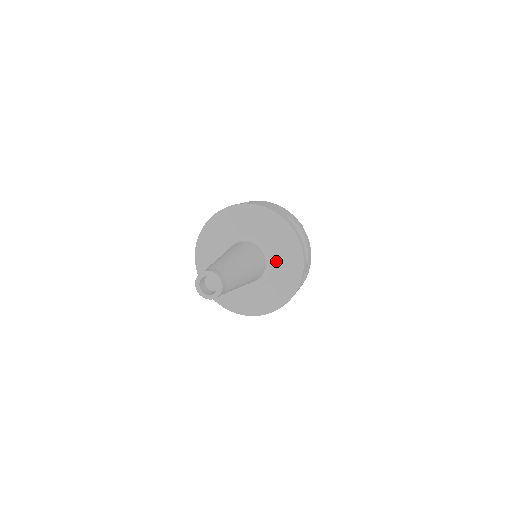
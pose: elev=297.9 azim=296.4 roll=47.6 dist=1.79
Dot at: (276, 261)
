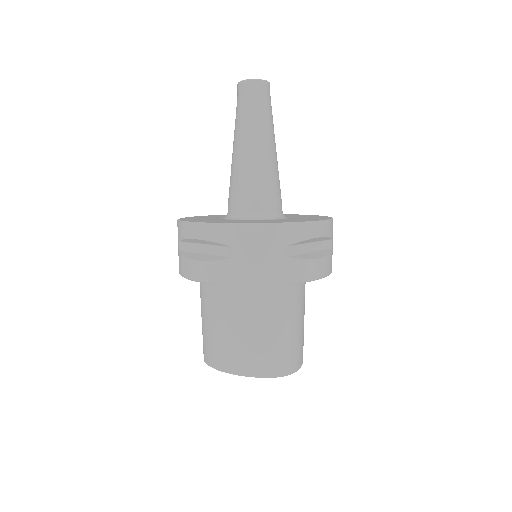
Dot at: (289, 216)
